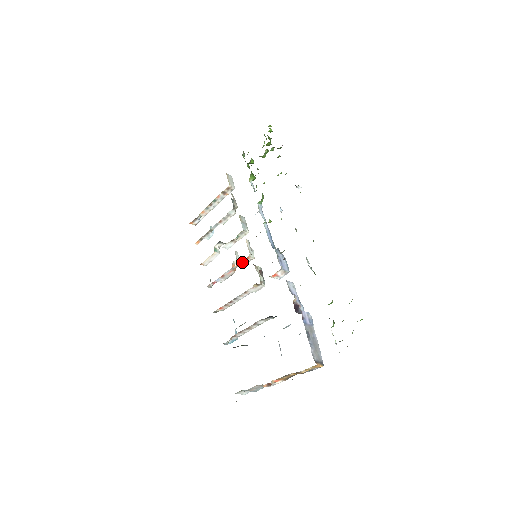
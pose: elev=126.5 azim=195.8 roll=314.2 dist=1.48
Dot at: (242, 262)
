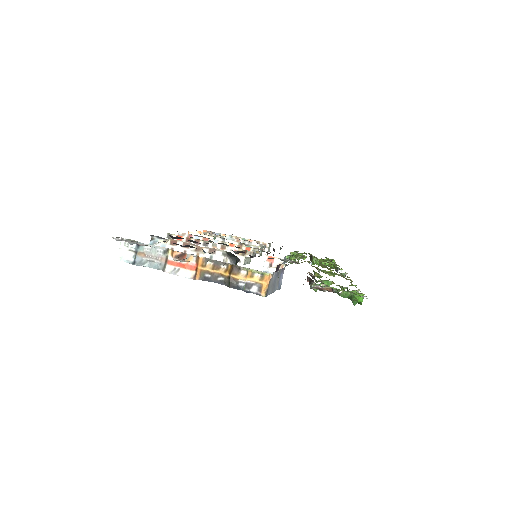
Dot at: (238, 248)
